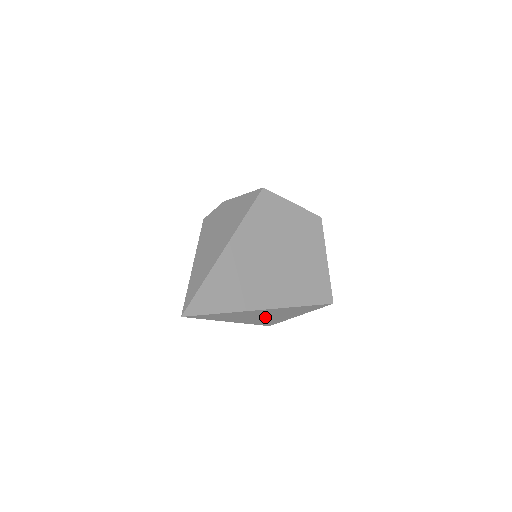
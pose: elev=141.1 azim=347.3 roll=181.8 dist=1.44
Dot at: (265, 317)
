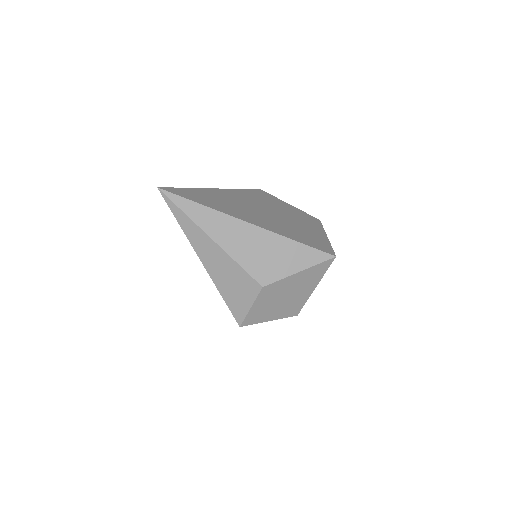
Dot at: (253, 250)
